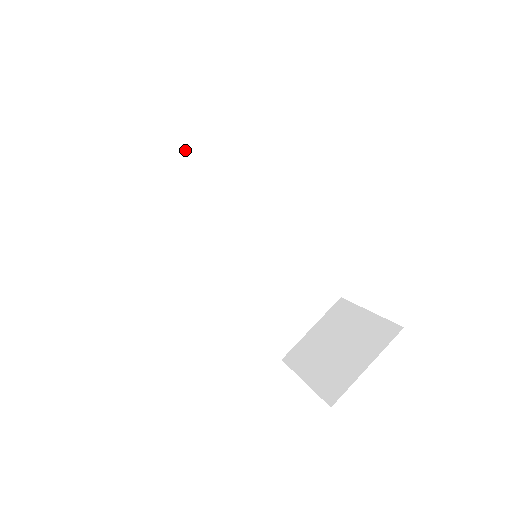
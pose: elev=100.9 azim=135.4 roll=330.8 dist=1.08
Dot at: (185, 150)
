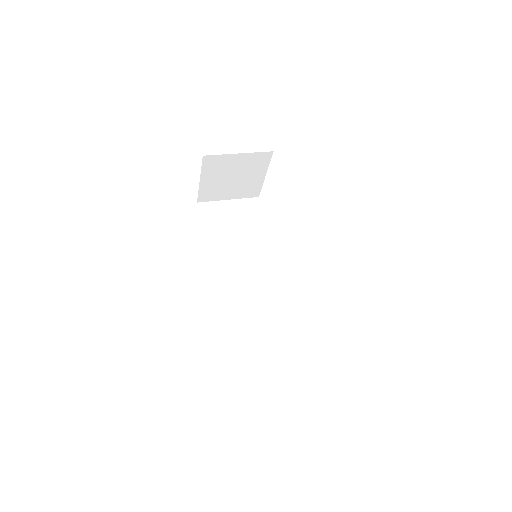
Dot at: (248, 212)
